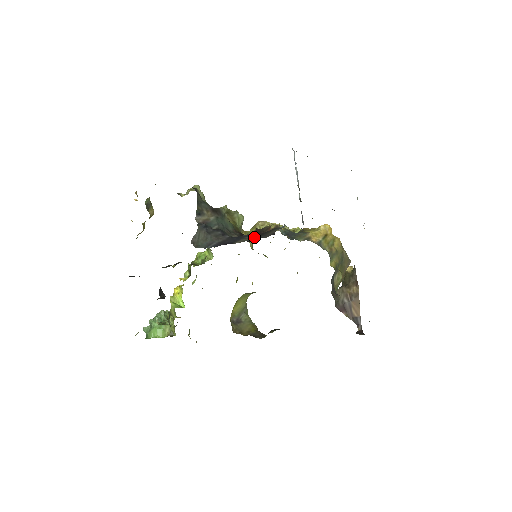
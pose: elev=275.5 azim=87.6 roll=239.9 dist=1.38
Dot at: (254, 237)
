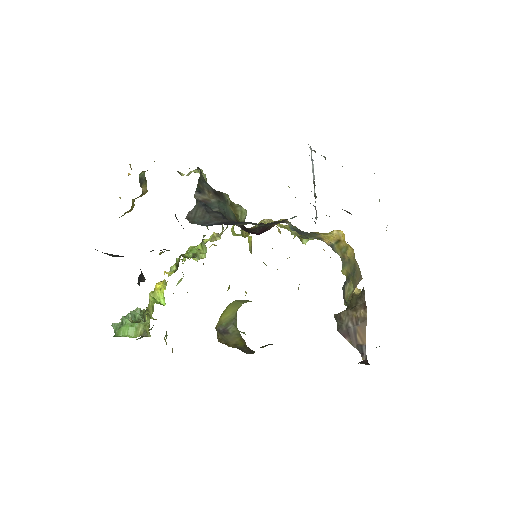
Dot at: occluded
